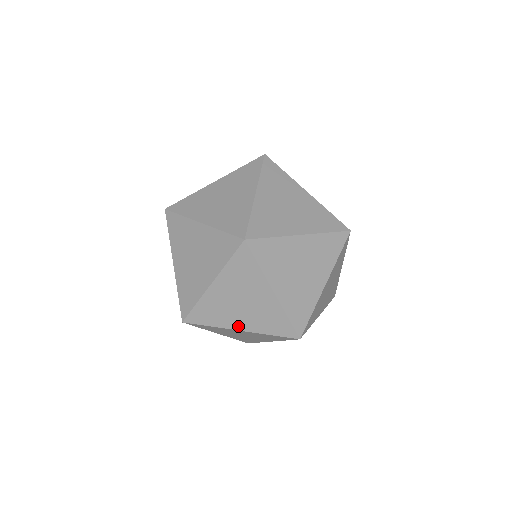
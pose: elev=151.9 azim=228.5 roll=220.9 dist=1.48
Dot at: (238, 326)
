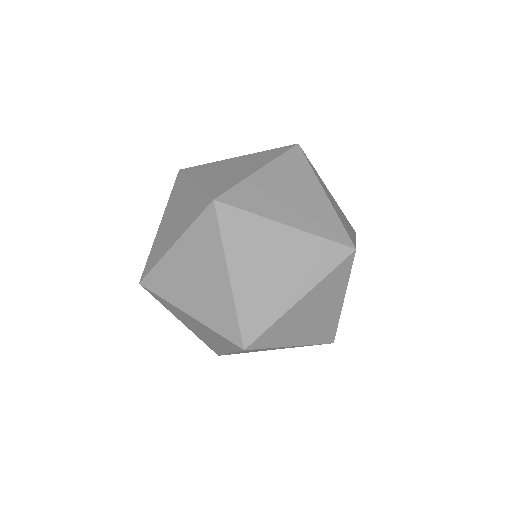
Dot at: (187, 308)
